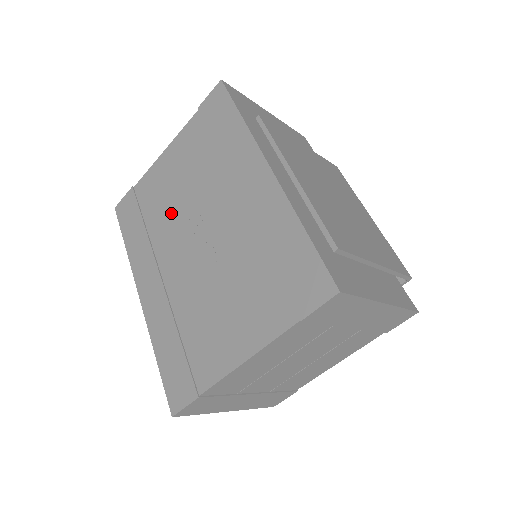
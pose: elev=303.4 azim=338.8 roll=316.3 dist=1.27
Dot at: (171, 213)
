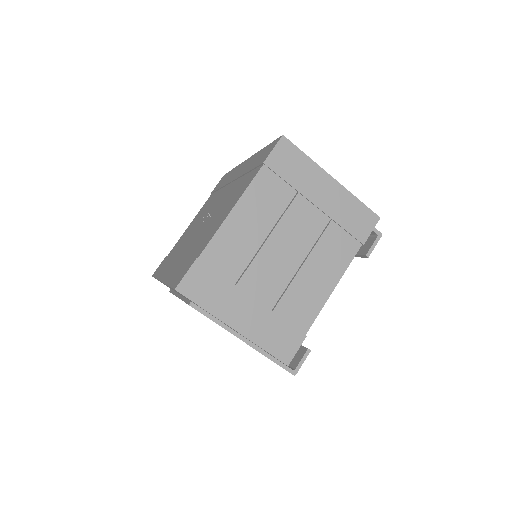
Dot at: (190, 233)
